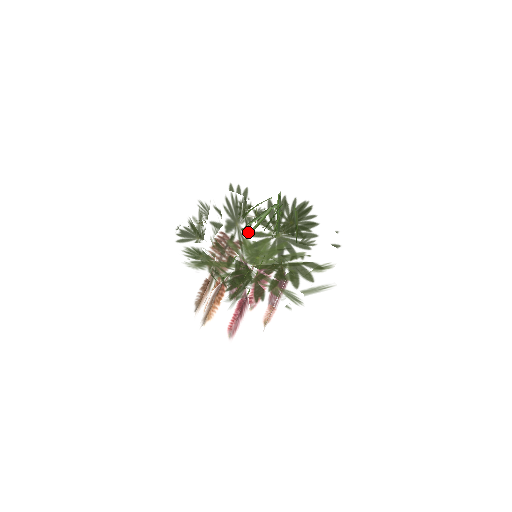
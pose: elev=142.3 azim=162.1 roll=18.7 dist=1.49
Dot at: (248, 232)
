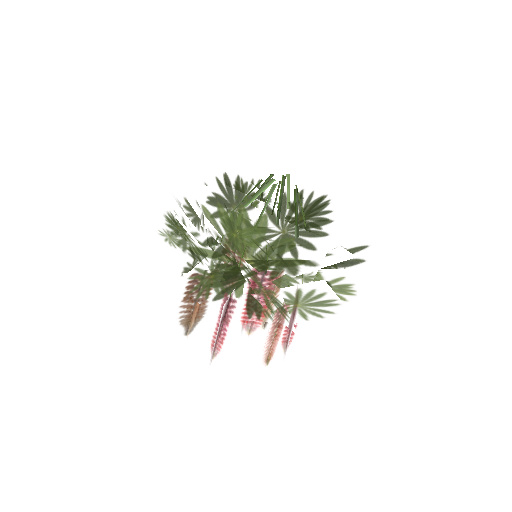
Dot at: (218, 192)
